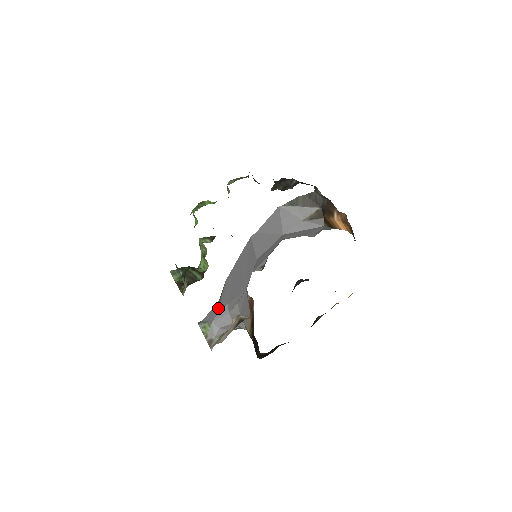
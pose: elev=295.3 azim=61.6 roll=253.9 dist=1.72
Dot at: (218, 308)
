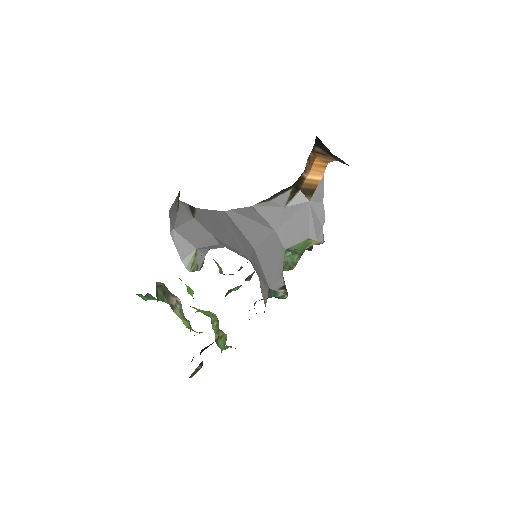
Dot at: (198, 231)
